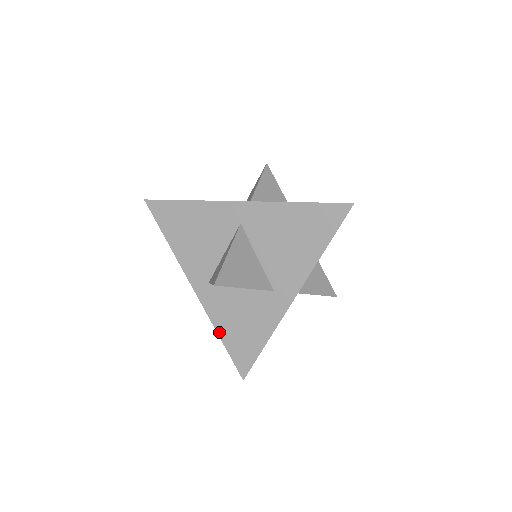
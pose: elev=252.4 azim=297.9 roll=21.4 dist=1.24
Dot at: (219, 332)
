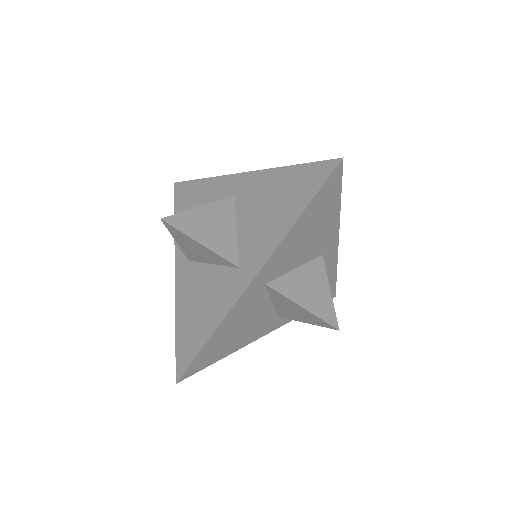
Dot at: (177, 318)
